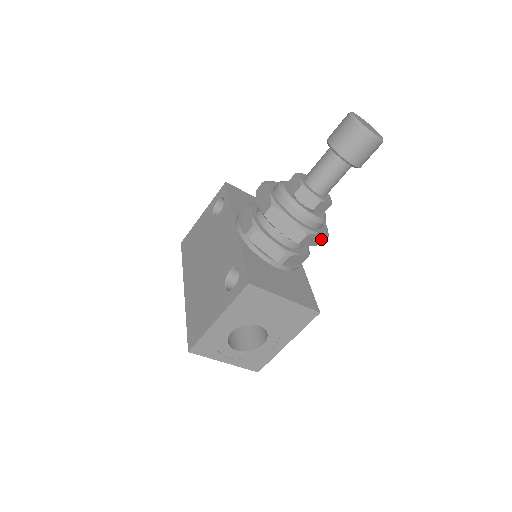
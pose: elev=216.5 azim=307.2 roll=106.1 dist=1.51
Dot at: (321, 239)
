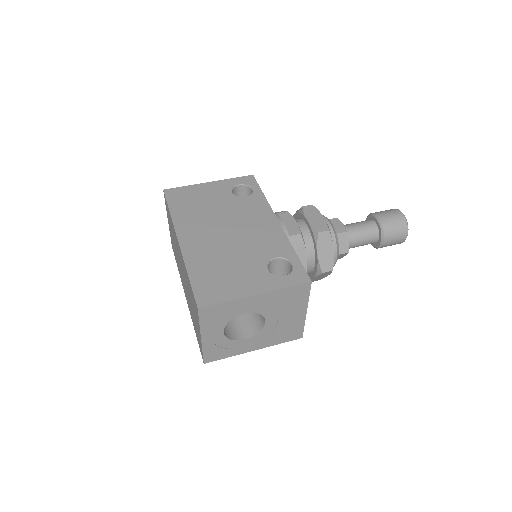
Dot at: (318, 279)
